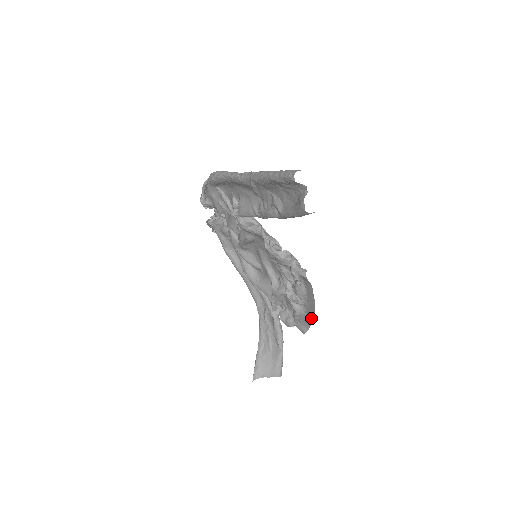
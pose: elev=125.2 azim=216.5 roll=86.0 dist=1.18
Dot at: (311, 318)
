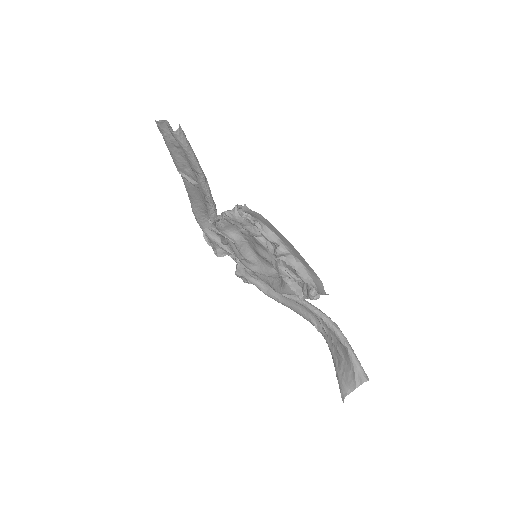
Dot at: (304, 261)
